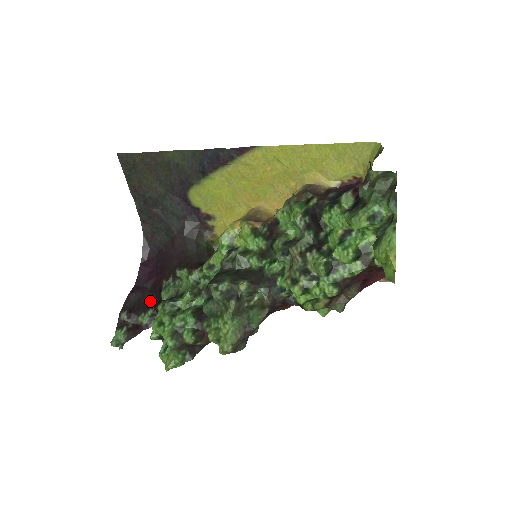
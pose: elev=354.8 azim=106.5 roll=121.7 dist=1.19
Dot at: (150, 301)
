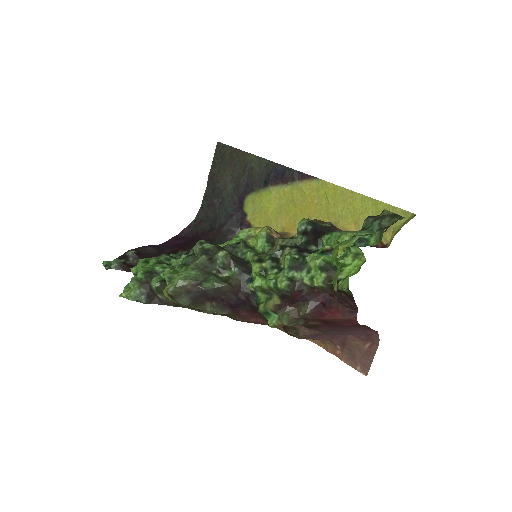
Dot at: occluded
